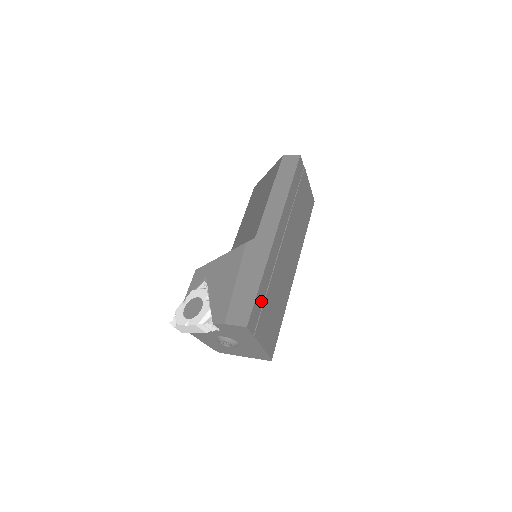
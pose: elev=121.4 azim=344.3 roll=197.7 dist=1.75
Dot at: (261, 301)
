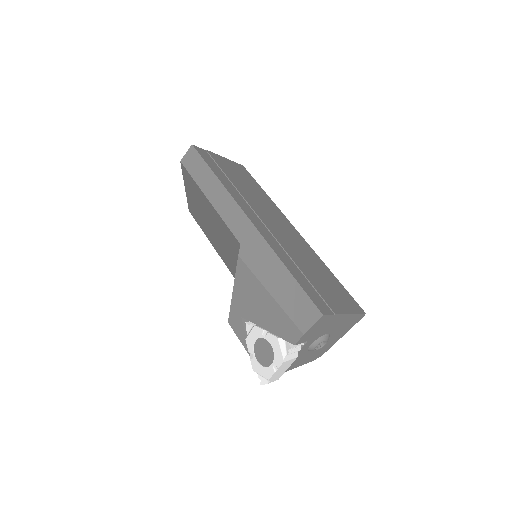
Dot at: (306, 283)
